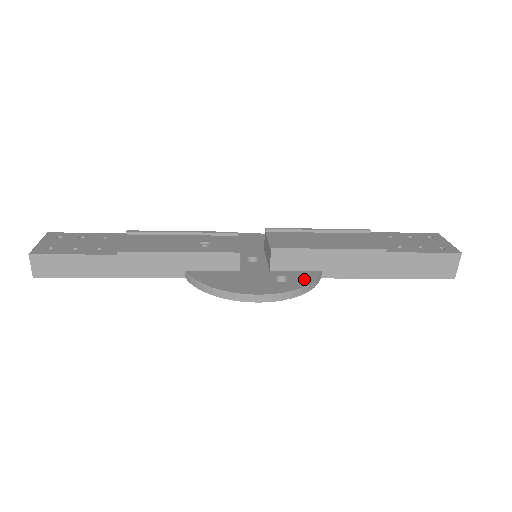
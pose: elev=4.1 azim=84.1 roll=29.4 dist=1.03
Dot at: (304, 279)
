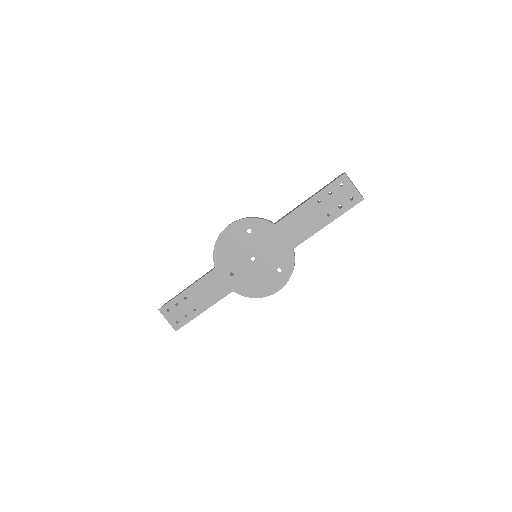
Dot at: (259, 223)
